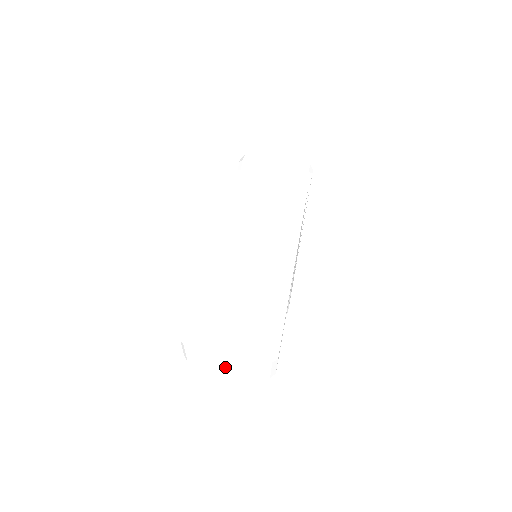
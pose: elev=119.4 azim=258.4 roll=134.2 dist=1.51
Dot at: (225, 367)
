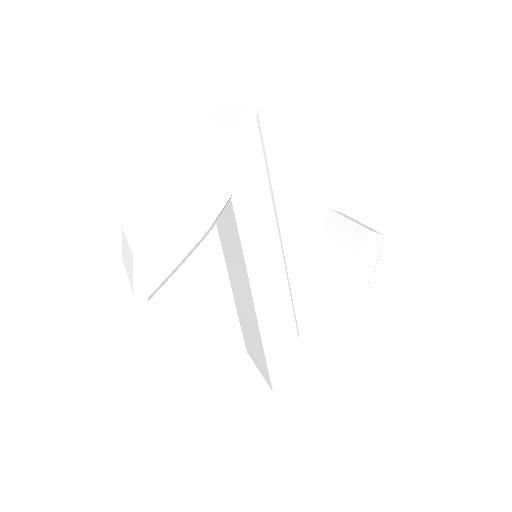
Dot at: (127, 270)
